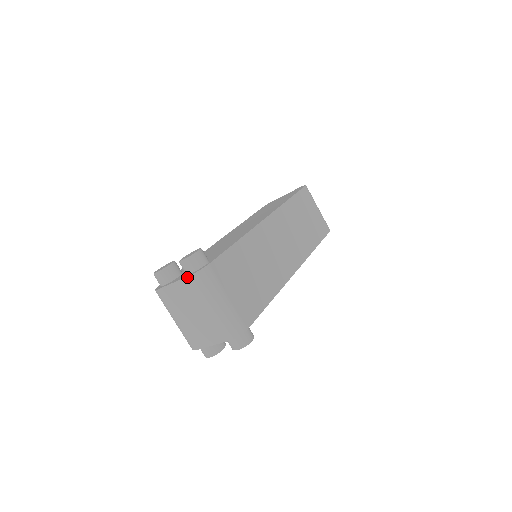
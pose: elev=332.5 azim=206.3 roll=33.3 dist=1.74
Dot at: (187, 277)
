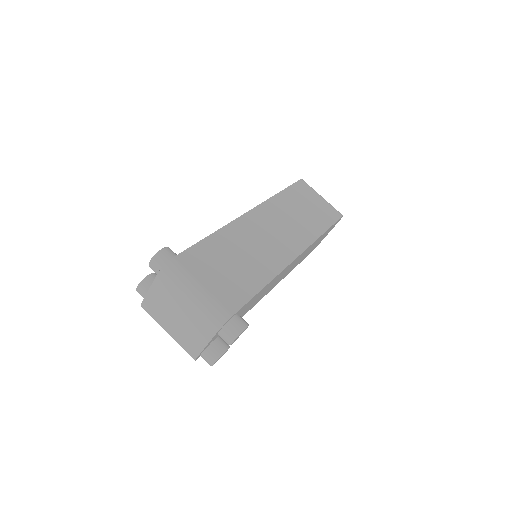
Dot at: (156, 277)
